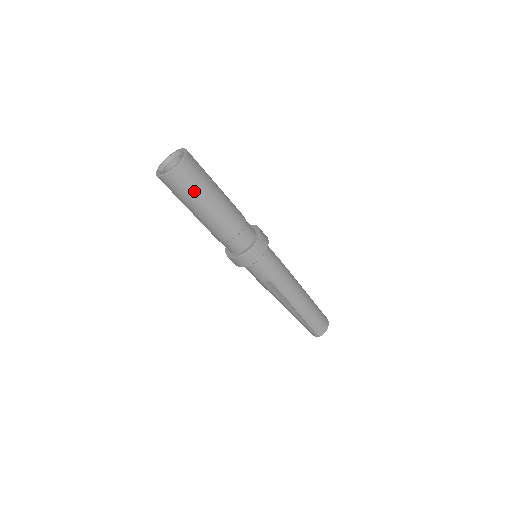
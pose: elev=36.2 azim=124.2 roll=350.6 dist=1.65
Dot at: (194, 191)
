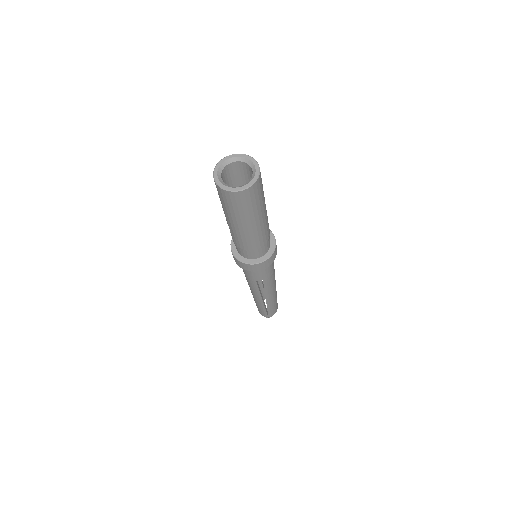
Dot at: (252, 209)
